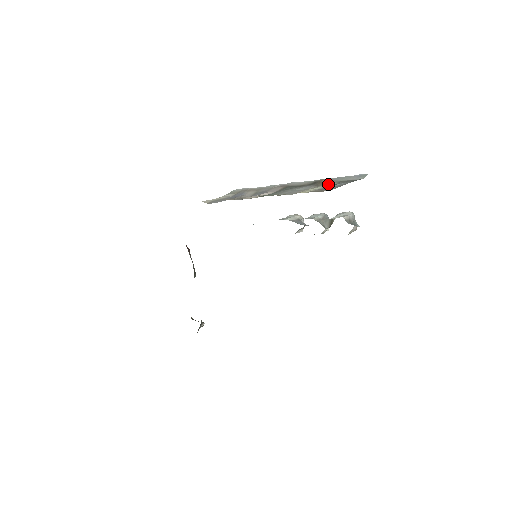
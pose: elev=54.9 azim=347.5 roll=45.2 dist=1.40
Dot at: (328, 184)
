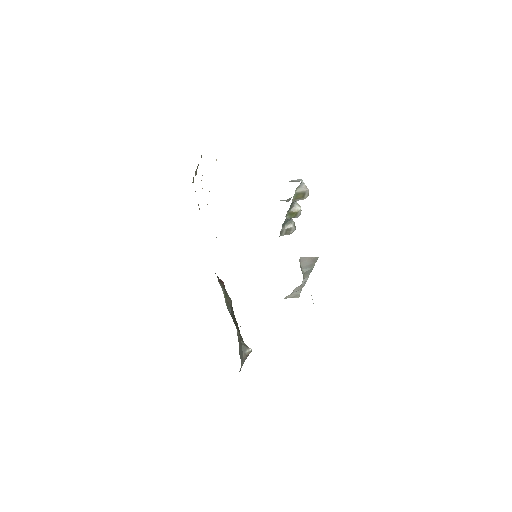
Dot at: occluded
